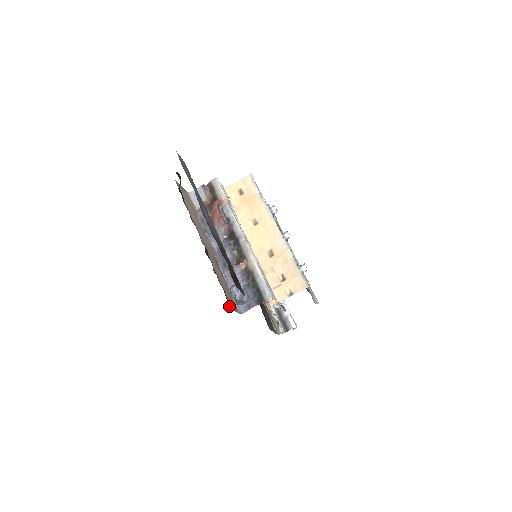
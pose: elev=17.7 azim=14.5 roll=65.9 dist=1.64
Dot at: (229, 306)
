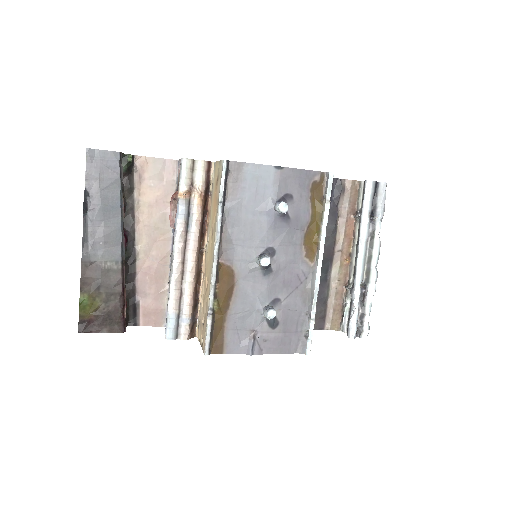
Dot at: (131, 324)
